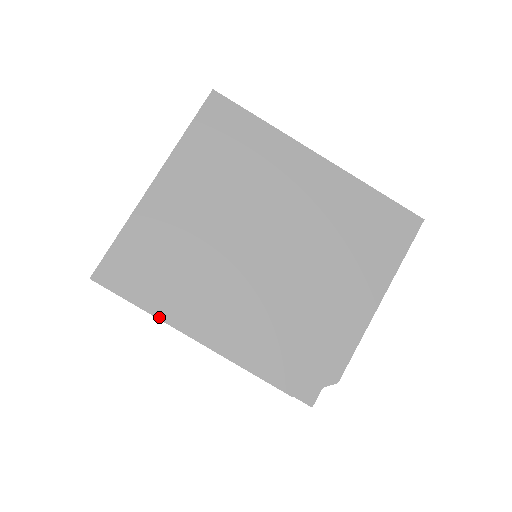
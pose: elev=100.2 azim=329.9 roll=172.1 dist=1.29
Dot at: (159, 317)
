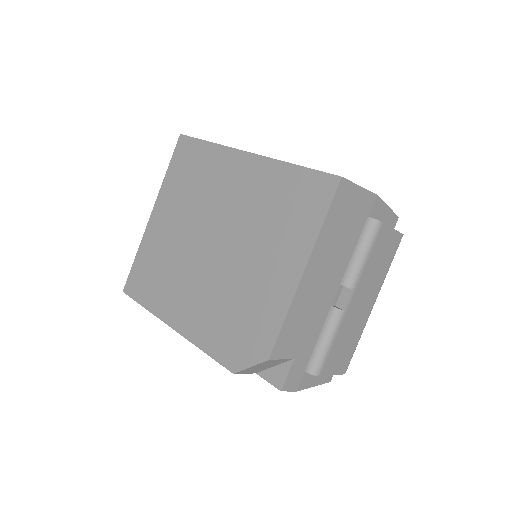
Dot at: (154, 313)
